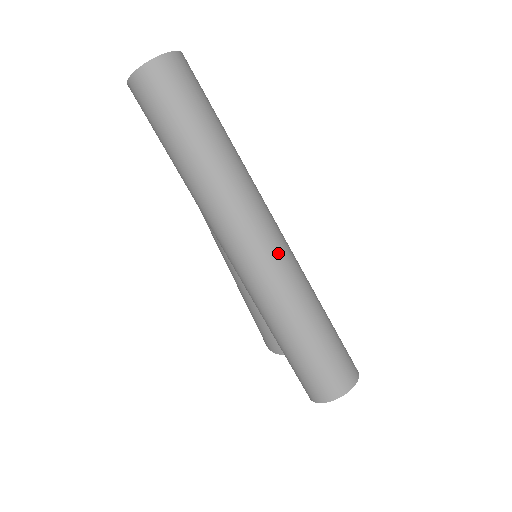
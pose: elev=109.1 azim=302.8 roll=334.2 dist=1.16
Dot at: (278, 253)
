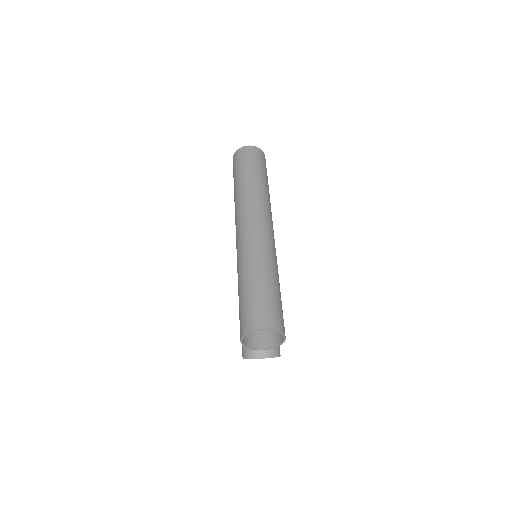
Dot at: (263, 234)
